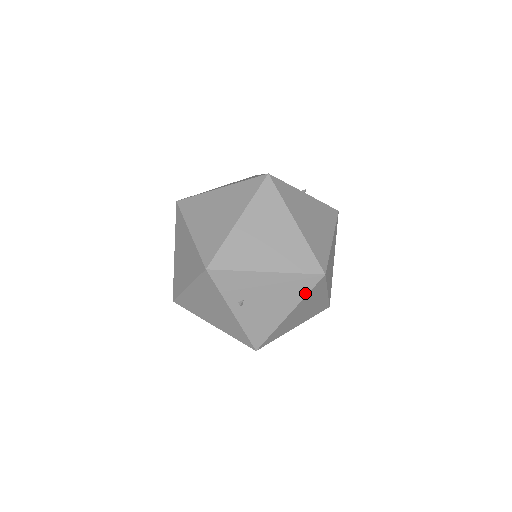
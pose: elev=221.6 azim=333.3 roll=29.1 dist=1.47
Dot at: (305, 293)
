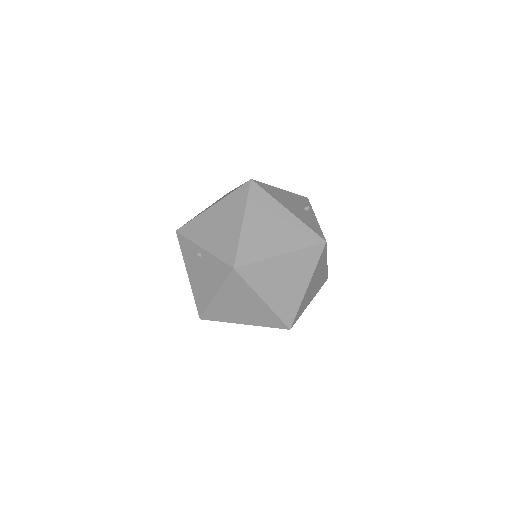
Dot at: occluded
